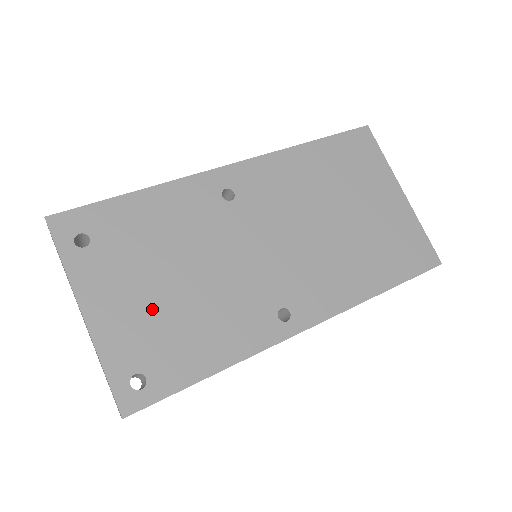
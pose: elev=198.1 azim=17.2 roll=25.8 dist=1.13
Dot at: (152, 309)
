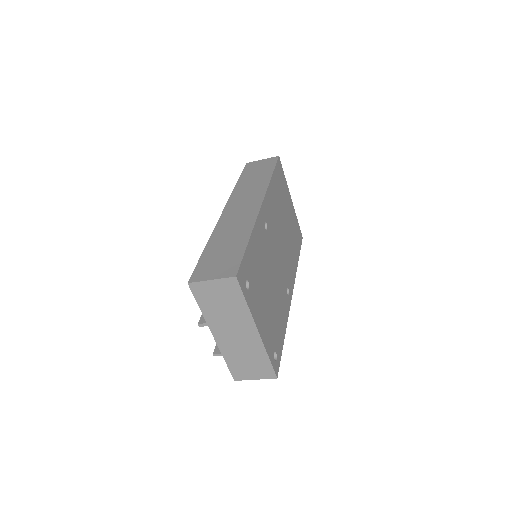
Dot at: (269, 313)
